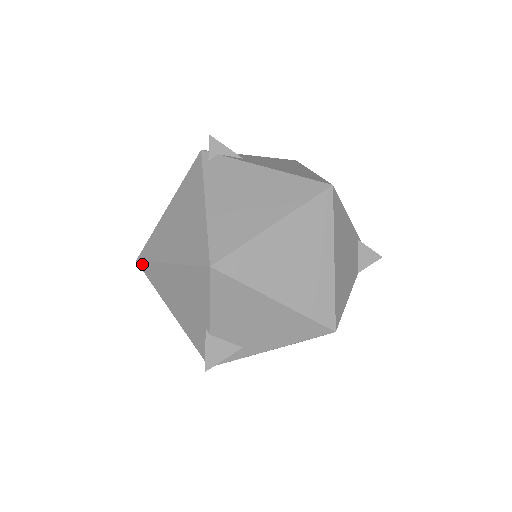
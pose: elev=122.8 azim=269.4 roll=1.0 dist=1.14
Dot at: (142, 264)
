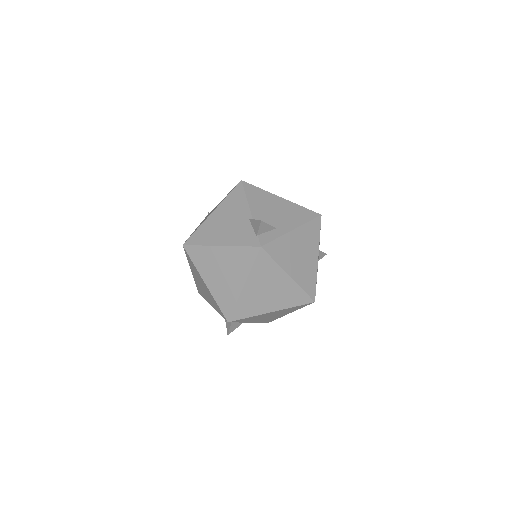
Dot at: (189, 240)
